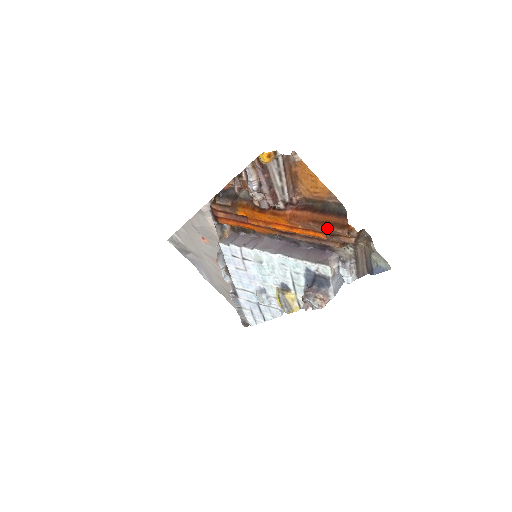
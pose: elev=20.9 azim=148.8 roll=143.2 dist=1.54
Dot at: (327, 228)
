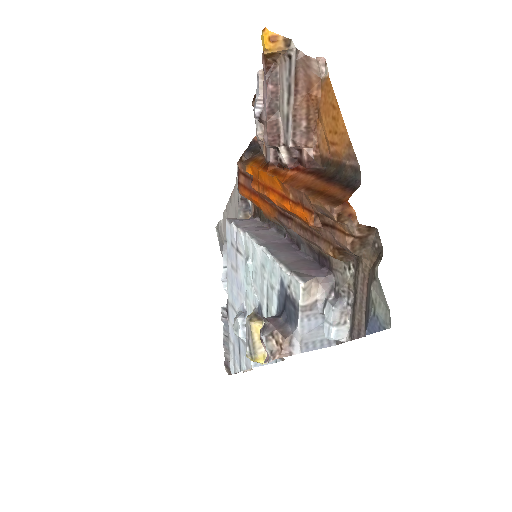
Dot at: (315, 199)
